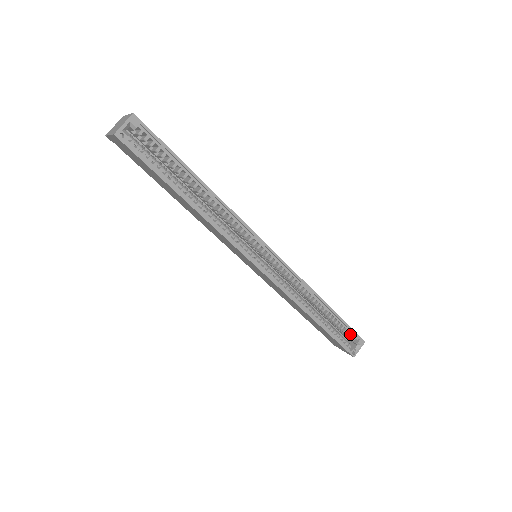
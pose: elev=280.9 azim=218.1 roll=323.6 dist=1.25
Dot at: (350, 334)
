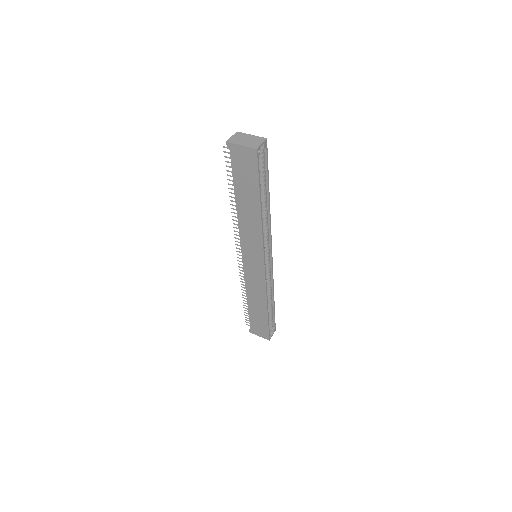
Dot at: (271, 323)
